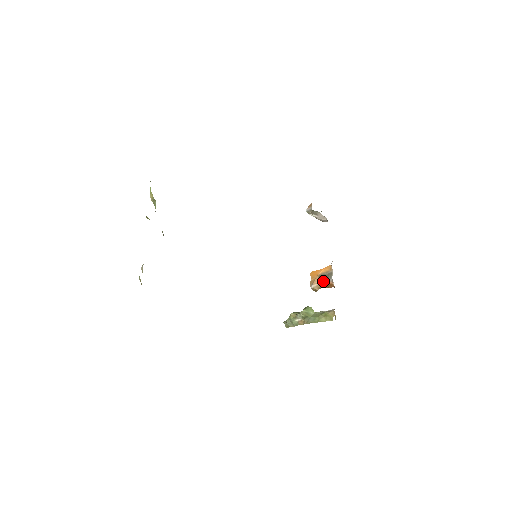
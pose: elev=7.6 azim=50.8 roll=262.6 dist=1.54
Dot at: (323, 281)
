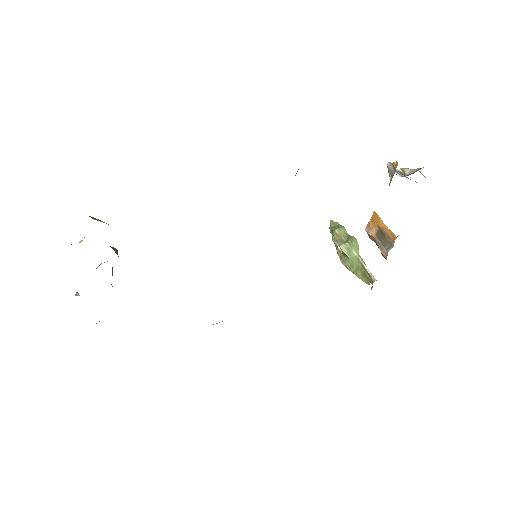
Dot at: (379, 241)
